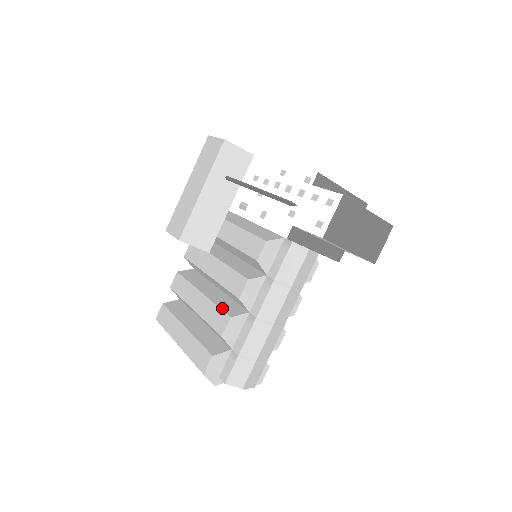
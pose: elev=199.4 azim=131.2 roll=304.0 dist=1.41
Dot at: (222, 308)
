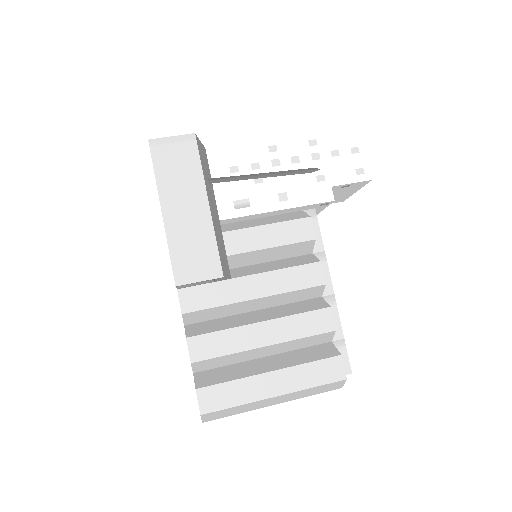
Dot at: (308, 310)
